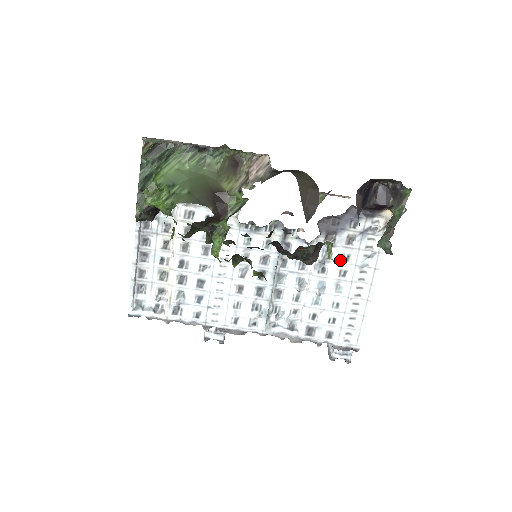
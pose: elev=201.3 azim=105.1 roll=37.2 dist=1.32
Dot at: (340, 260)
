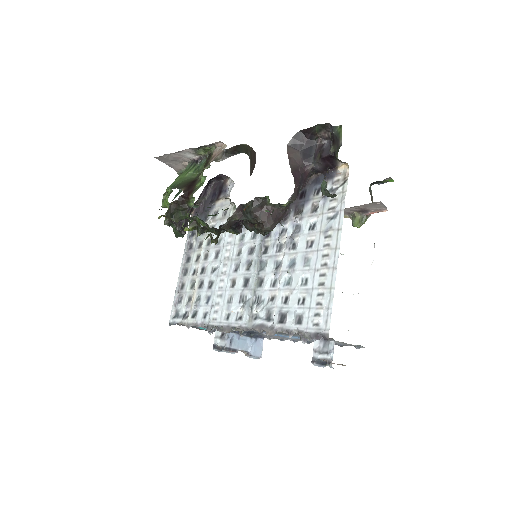
Dot at: (307, 231)
